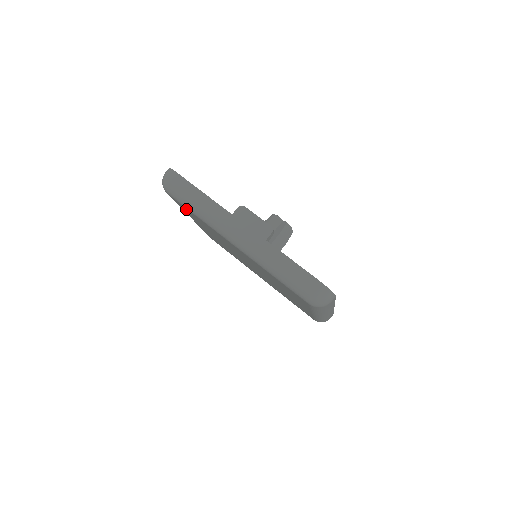
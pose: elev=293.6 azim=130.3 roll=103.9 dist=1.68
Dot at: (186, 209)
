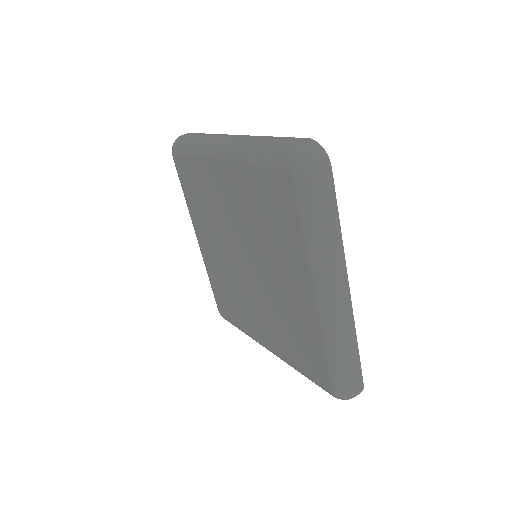
Dot at: (186, 169)
